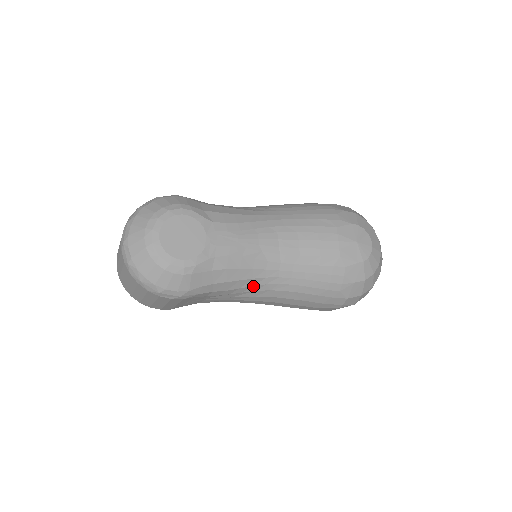
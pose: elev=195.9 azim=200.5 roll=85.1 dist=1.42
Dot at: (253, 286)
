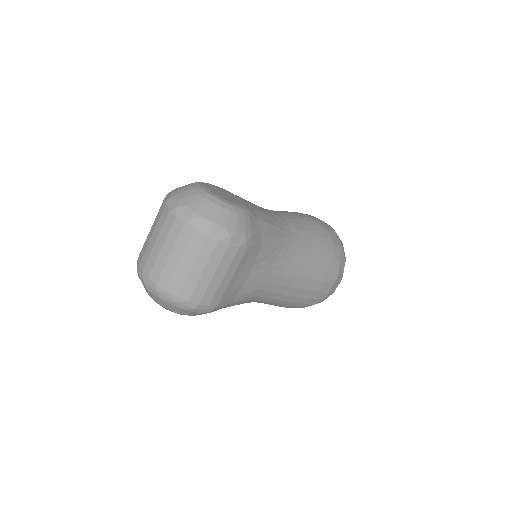
Dot at: (283, 248)
